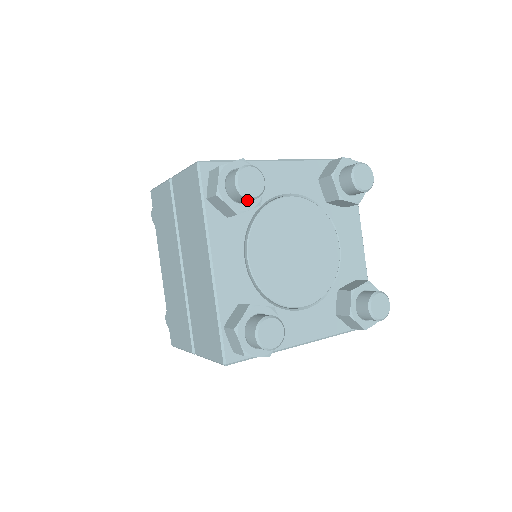
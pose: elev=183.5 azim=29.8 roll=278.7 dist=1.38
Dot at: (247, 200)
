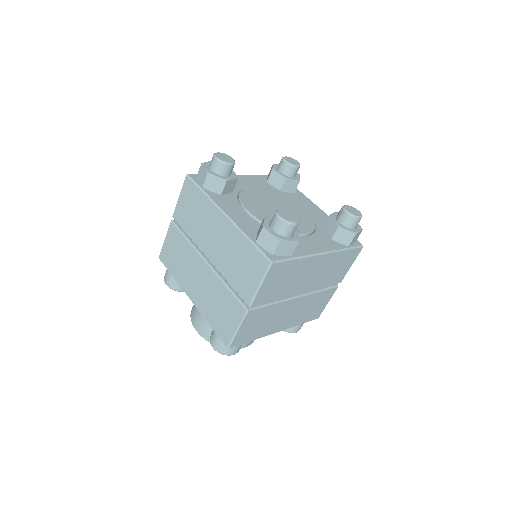
Dot at: (282, 163)
